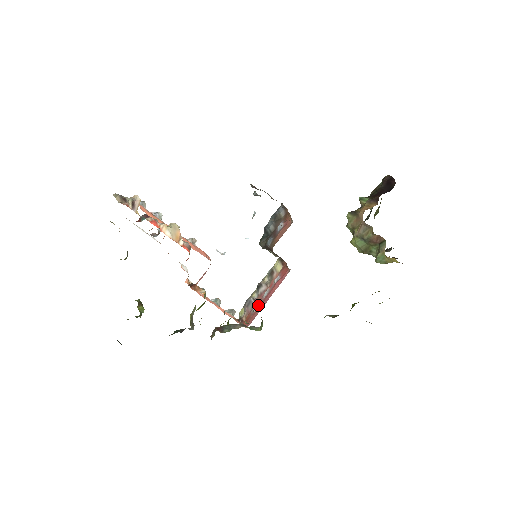
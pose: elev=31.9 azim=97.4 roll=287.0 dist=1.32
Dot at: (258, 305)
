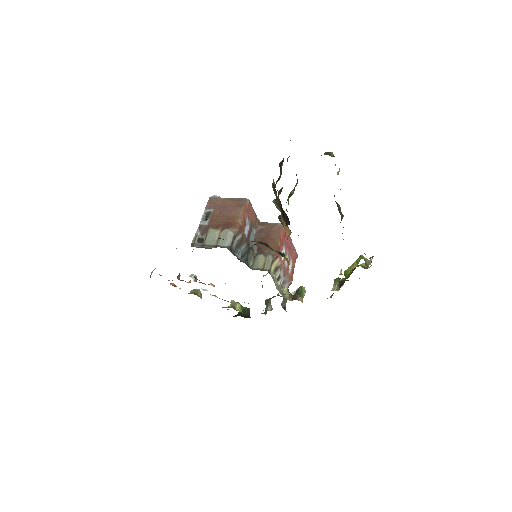
Dot at: (290, 263)
